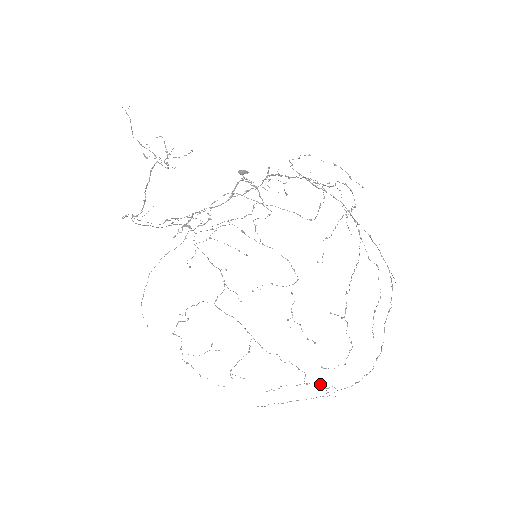
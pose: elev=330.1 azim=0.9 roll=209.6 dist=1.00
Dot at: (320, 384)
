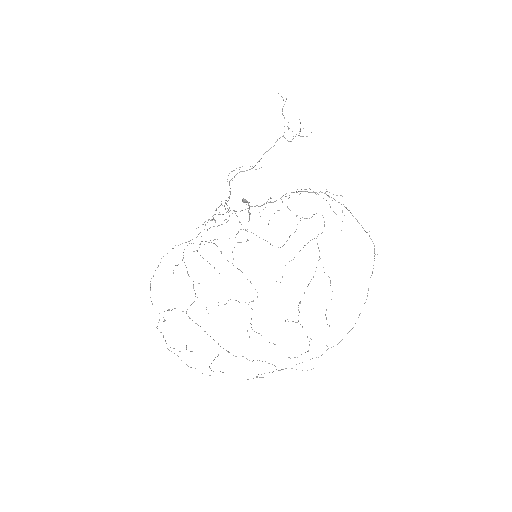
Dot at: (292, 368)
